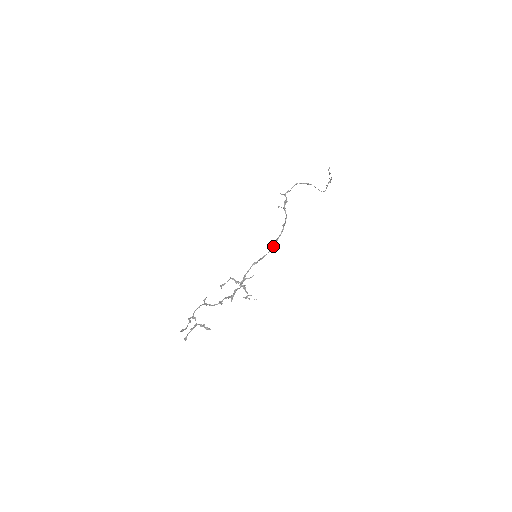
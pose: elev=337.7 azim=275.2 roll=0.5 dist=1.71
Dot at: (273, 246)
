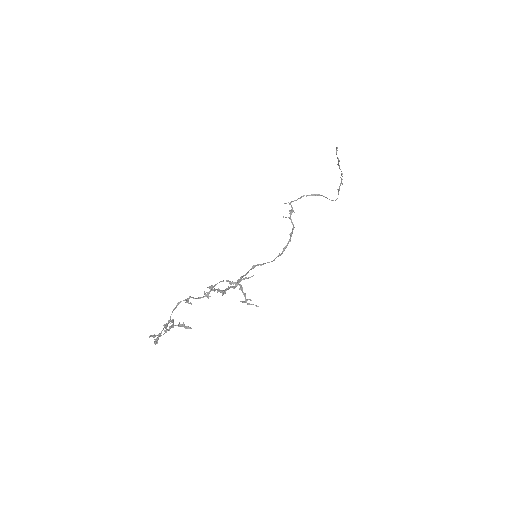
Dot at: (279, 255)
